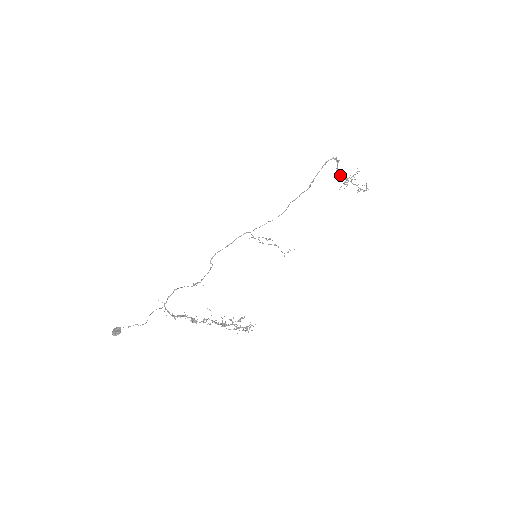
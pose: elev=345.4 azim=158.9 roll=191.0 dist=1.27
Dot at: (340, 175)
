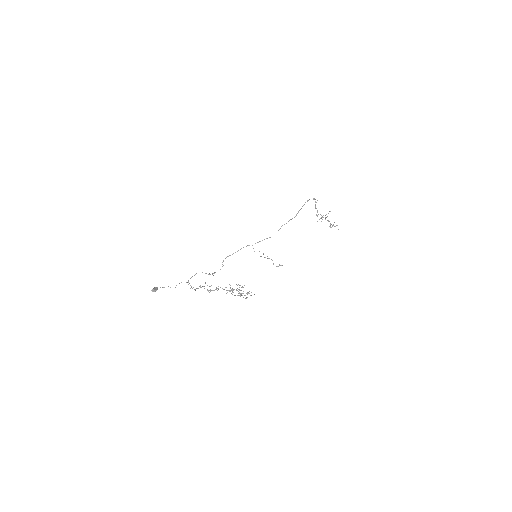
Dot at: (317, 212)
